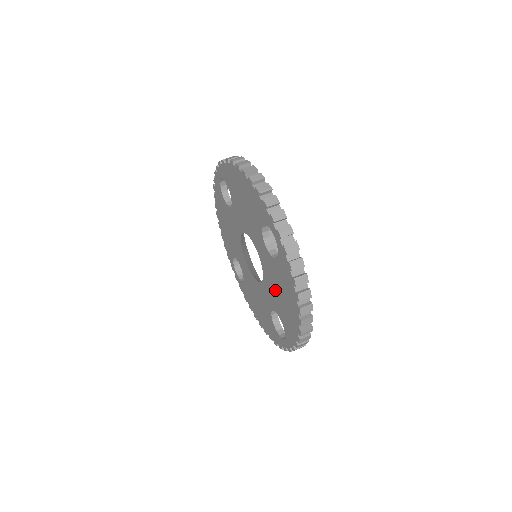
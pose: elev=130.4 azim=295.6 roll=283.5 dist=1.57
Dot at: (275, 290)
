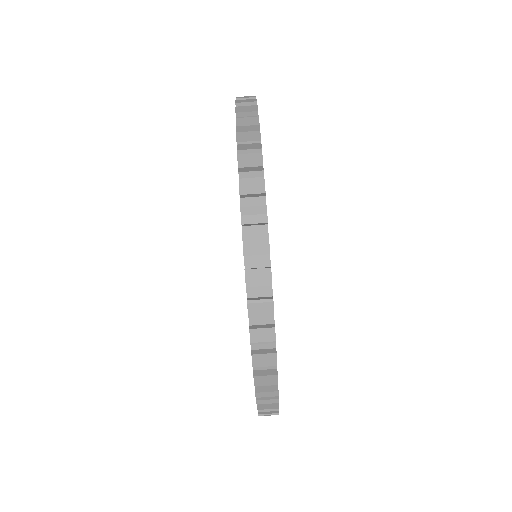
Dot at: occluded
